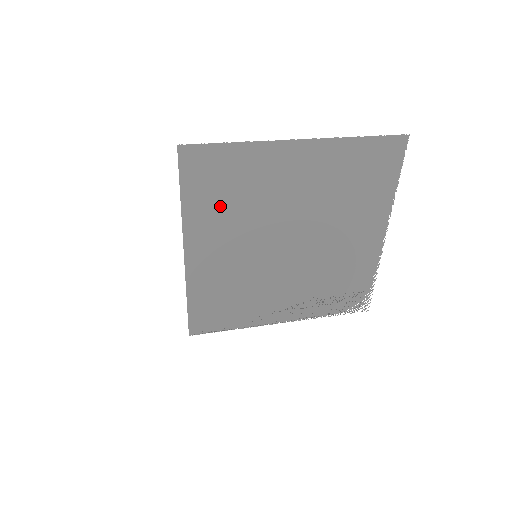
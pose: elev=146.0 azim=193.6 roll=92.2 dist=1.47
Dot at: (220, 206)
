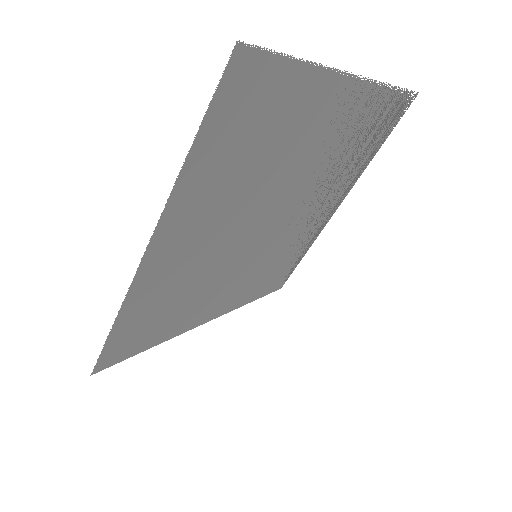
Dot at: (180, 311)
